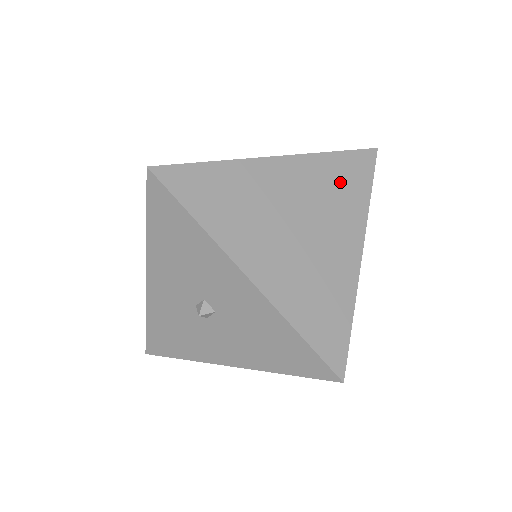
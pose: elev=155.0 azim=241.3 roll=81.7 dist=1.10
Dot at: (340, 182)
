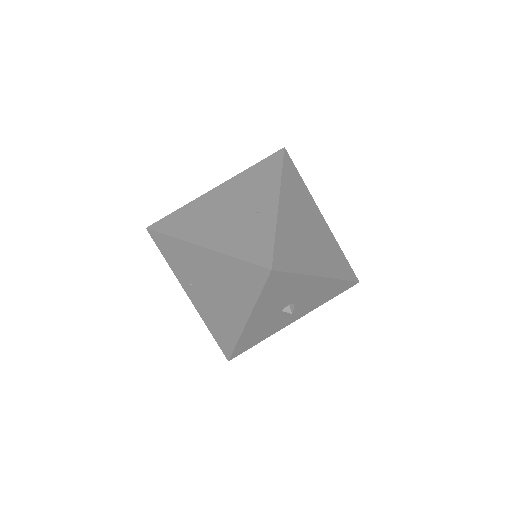
Dot at: (295, 186)
